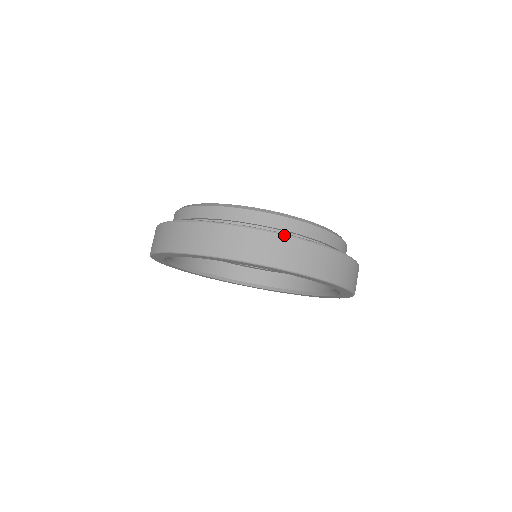
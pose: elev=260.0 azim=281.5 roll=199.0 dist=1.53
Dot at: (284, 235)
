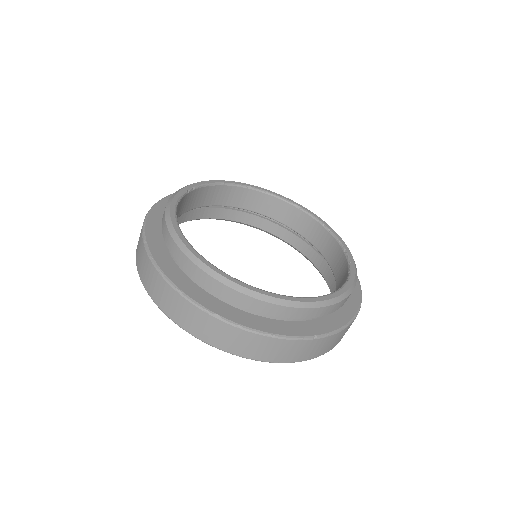
Dot at: (290, 340)
